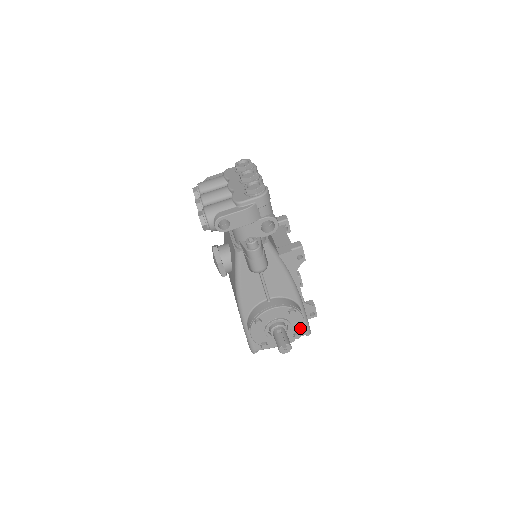
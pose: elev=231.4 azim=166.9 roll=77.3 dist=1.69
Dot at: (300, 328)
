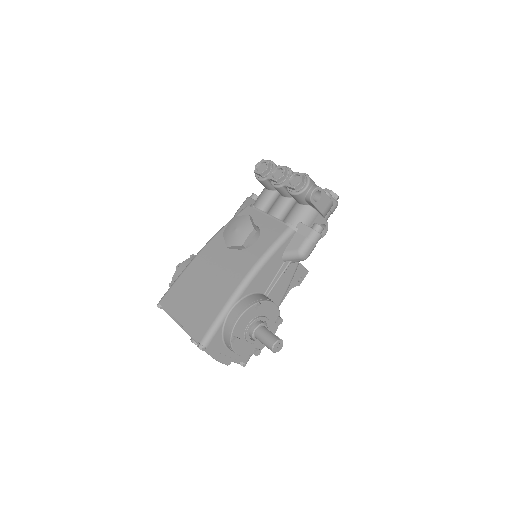
Dot at: (263, 346)
